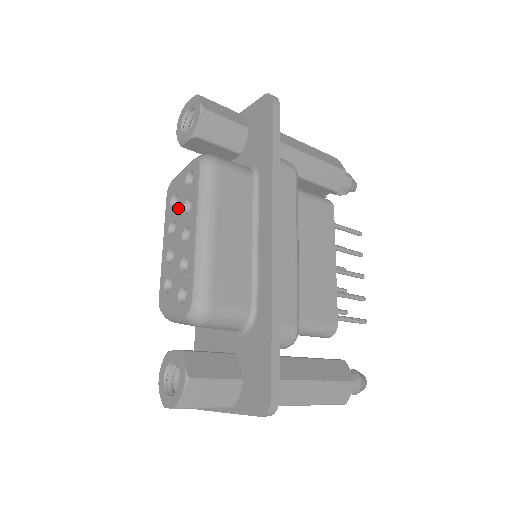
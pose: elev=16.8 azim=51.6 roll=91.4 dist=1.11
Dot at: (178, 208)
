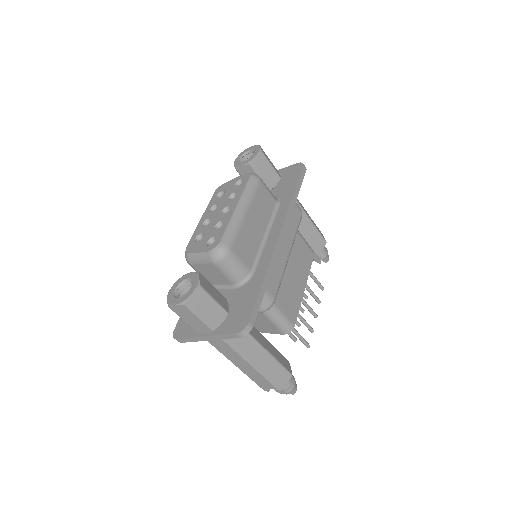
Dot at: (223, 197)
